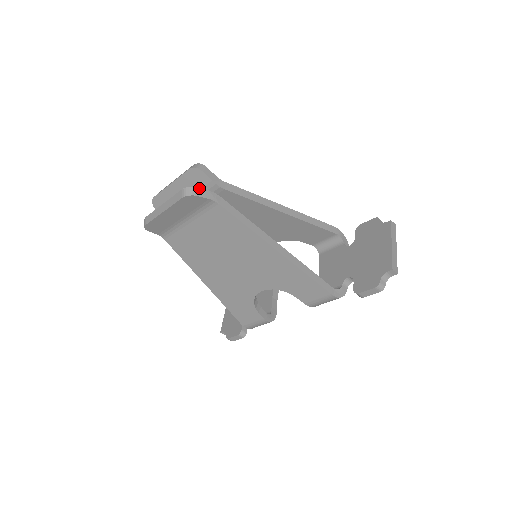
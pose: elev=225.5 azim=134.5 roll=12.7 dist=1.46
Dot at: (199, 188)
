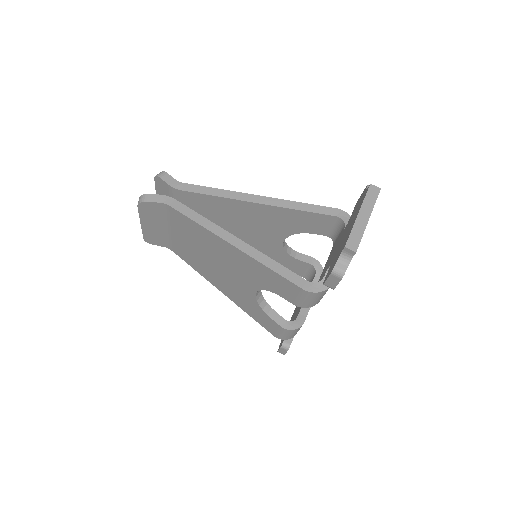
Dot at: (150, 194)
